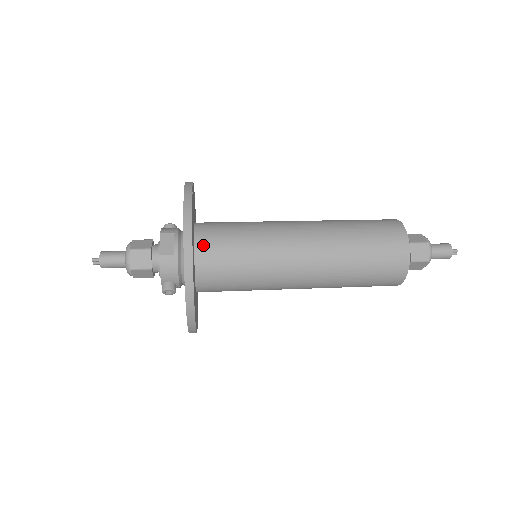
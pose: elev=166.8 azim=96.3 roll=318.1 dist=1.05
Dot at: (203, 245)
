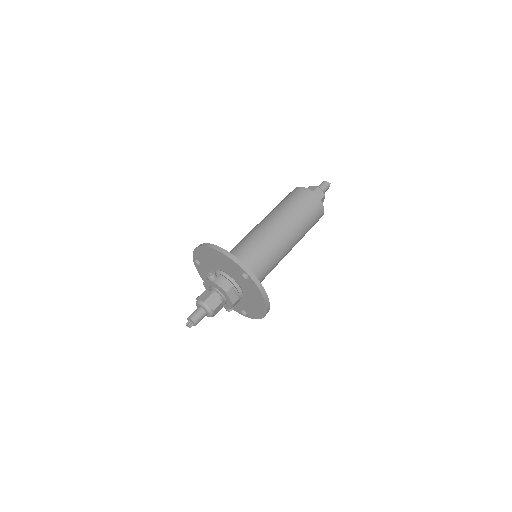
Dot at: occluded
